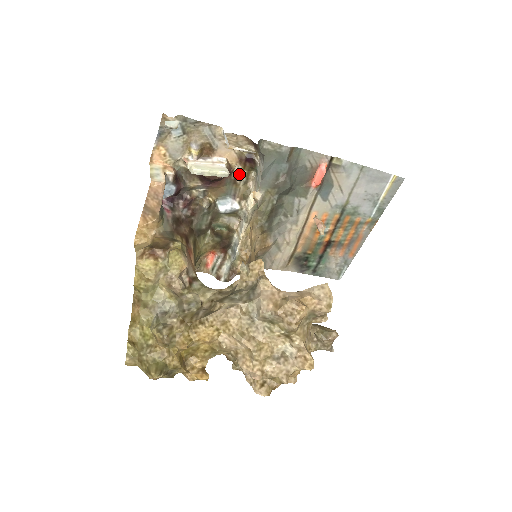
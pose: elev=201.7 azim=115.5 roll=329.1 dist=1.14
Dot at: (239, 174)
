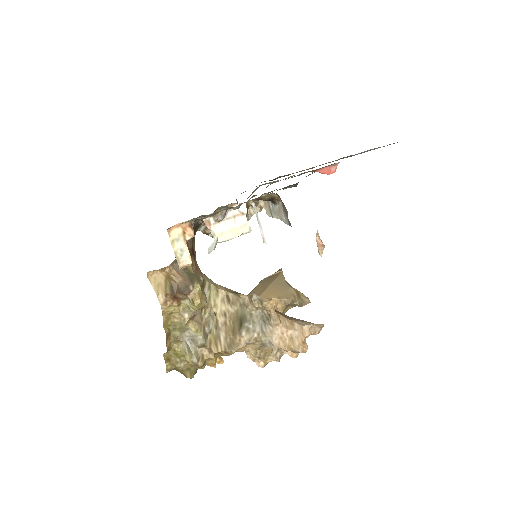
Dot at: occluded
